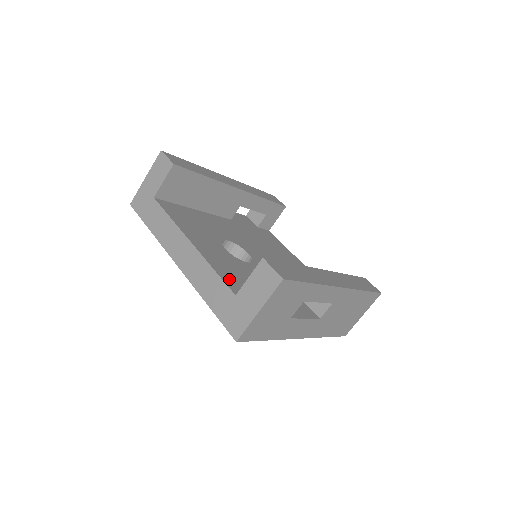
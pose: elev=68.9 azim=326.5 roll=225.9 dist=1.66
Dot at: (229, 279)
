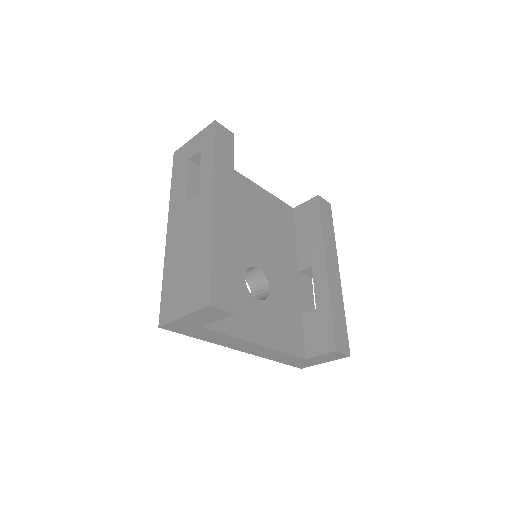
Dot at: (292, 346)
